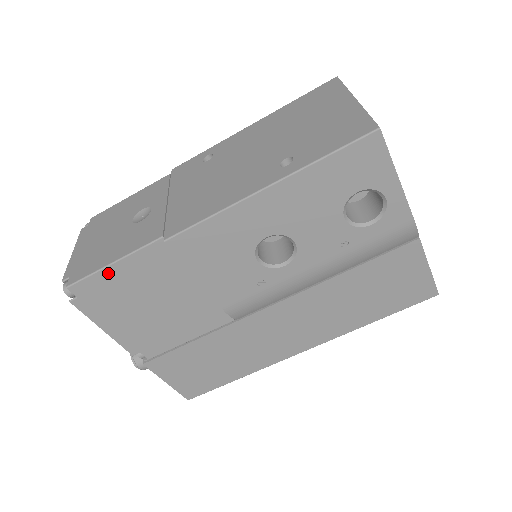
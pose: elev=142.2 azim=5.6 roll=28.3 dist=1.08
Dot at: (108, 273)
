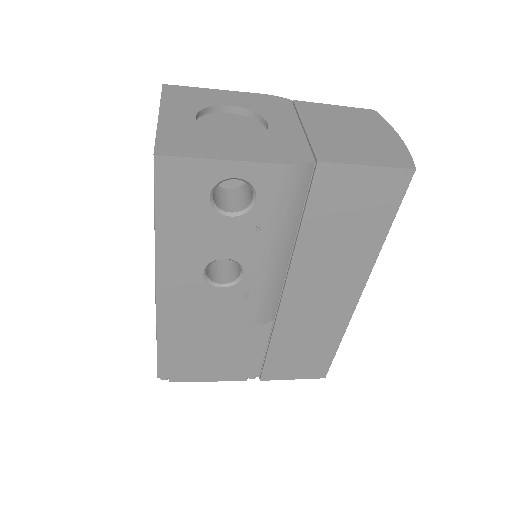
Dot at: (163, 357)
